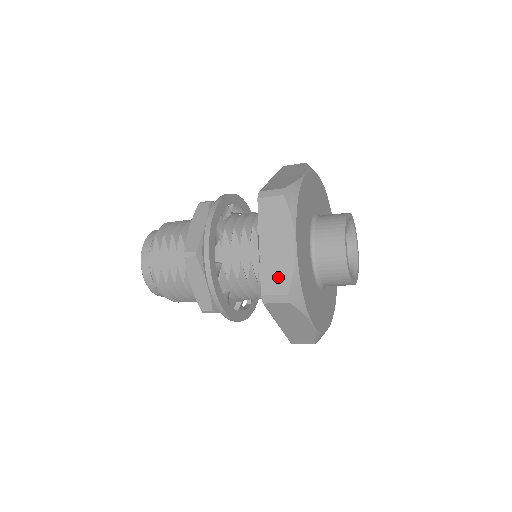
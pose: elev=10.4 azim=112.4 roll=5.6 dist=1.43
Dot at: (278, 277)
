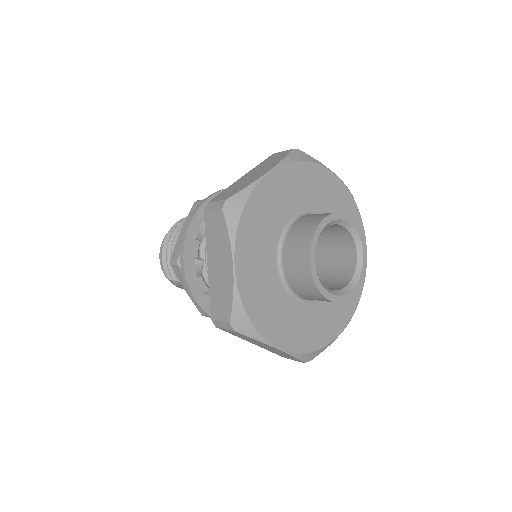
Dot at: occluded
